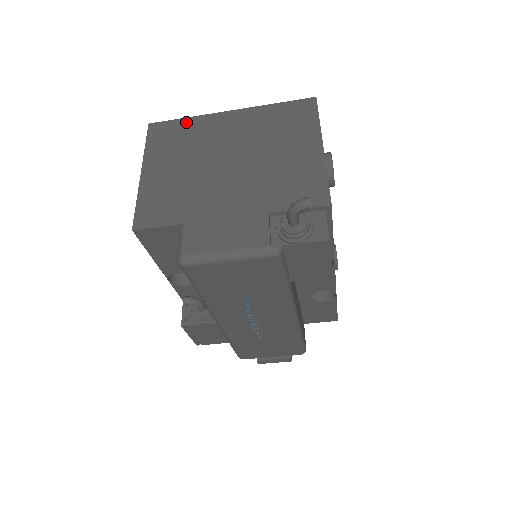
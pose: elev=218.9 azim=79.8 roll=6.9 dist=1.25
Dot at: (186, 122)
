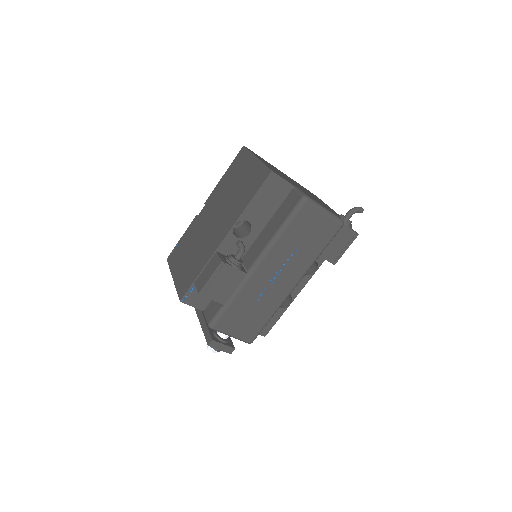
Dot at: occluded
